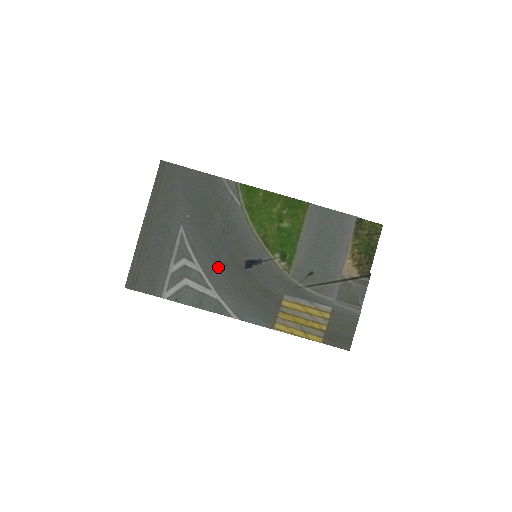
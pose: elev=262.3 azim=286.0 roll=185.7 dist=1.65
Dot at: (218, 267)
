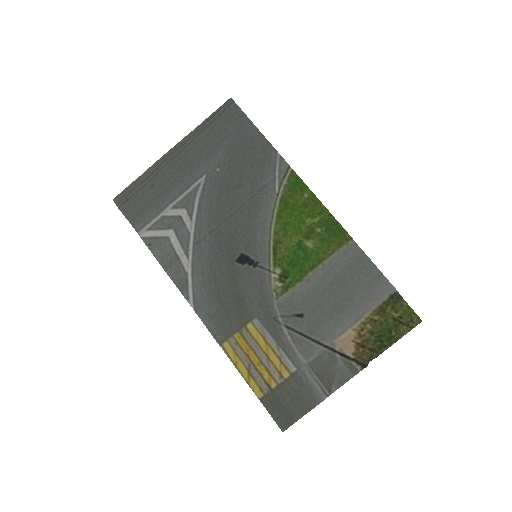
Dot at: (211, 241)
